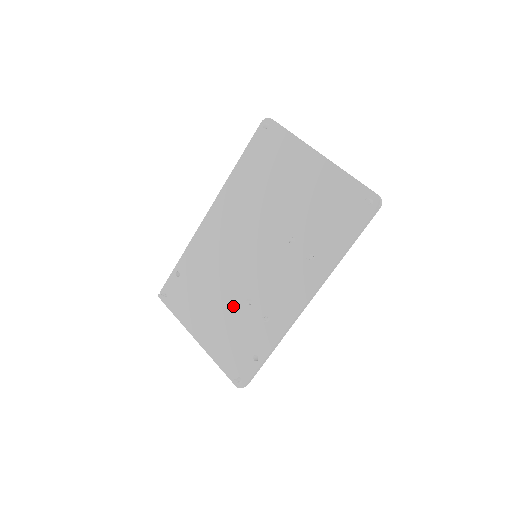
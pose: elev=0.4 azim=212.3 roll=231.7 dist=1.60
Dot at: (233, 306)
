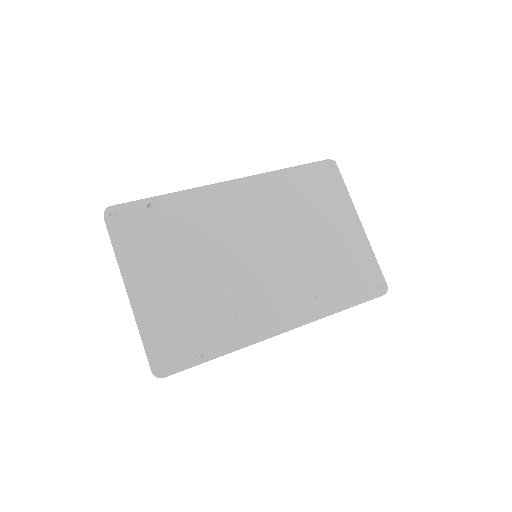
Dot at: (205, 285)
